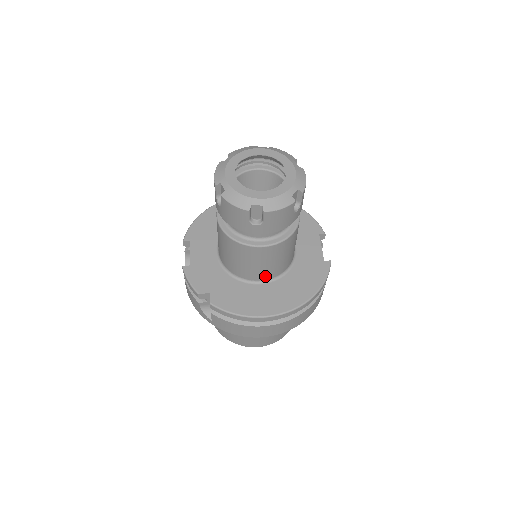
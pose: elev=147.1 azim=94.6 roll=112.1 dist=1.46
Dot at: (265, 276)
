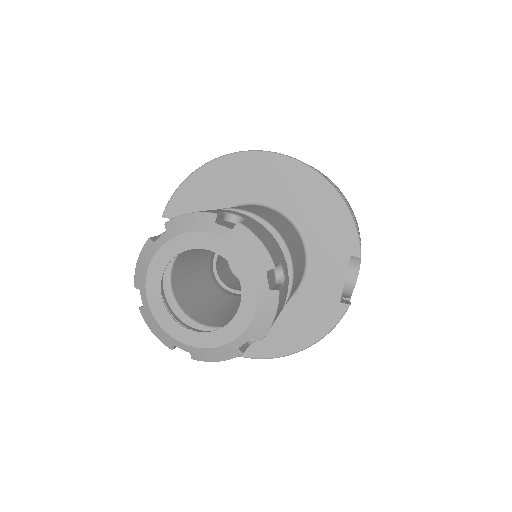
Dot at: occluded
